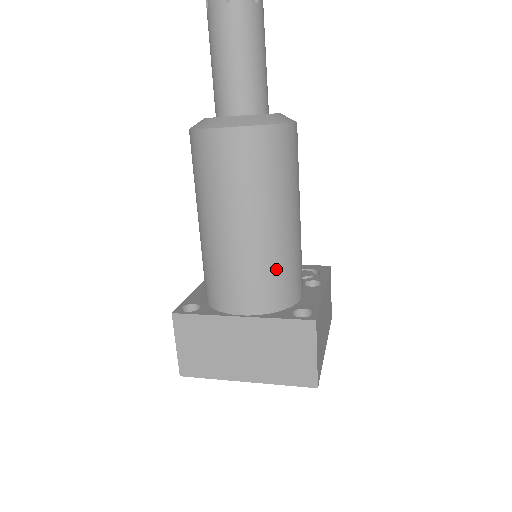
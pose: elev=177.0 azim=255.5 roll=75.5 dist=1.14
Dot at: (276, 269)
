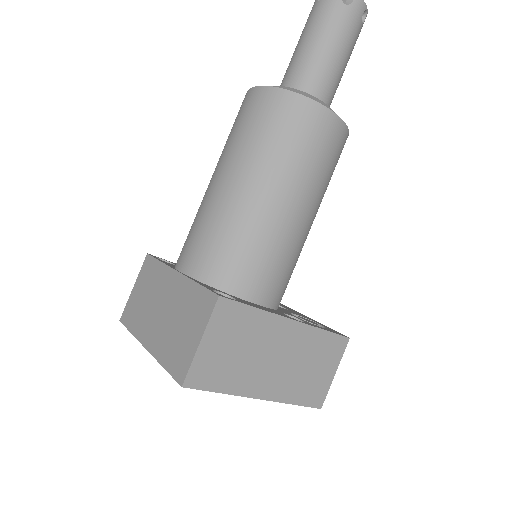
Dot at: (231, 238)
